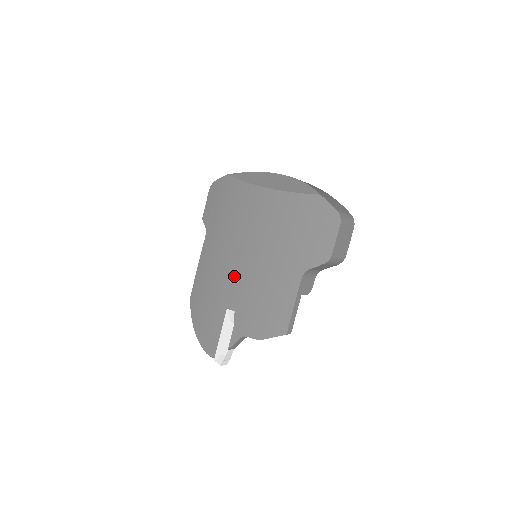
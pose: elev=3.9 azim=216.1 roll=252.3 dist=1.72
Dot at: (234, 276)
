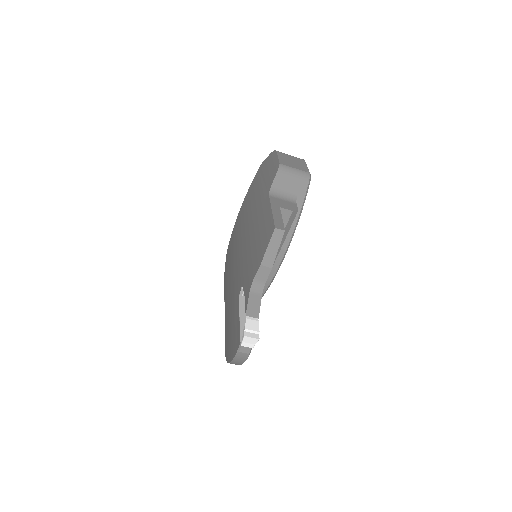
Dot at: (237, 273)
